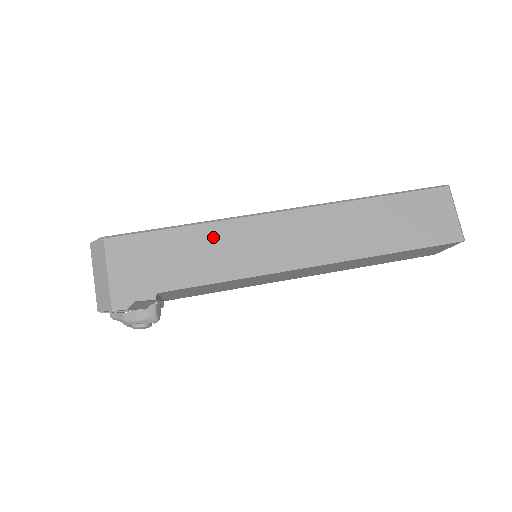
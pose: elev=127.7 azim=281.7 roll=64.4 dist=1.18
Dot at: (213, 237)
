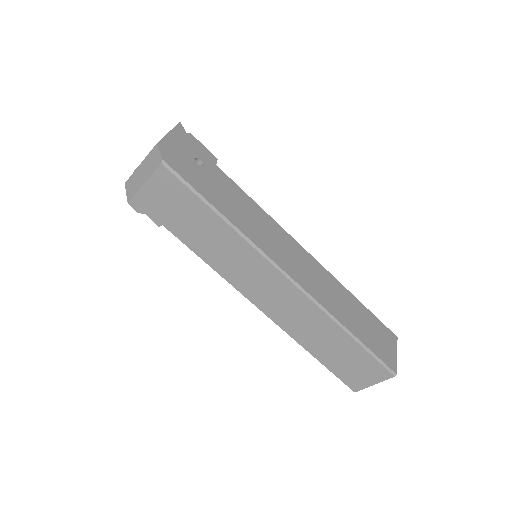
Dot at: (229, 241)
